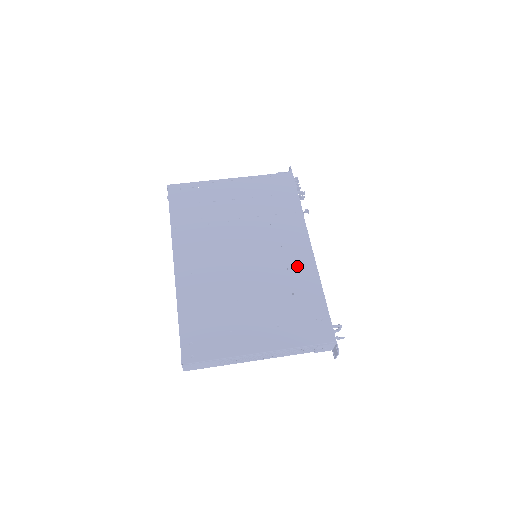
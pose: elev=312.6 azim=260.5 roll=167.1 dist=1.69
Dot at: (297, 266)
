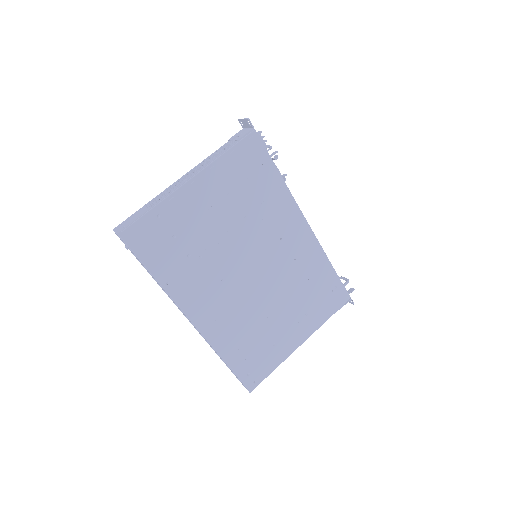
Dot at: (302, 251)
